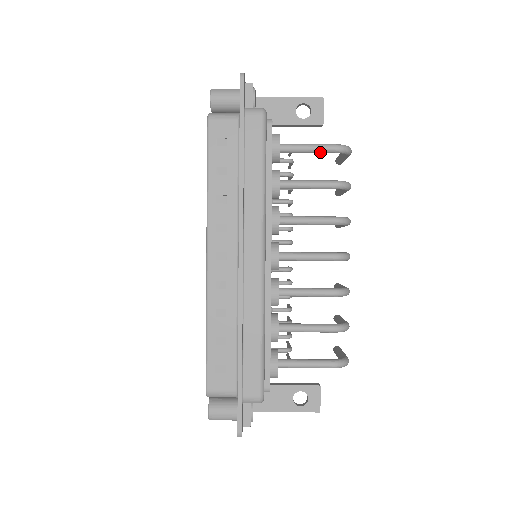
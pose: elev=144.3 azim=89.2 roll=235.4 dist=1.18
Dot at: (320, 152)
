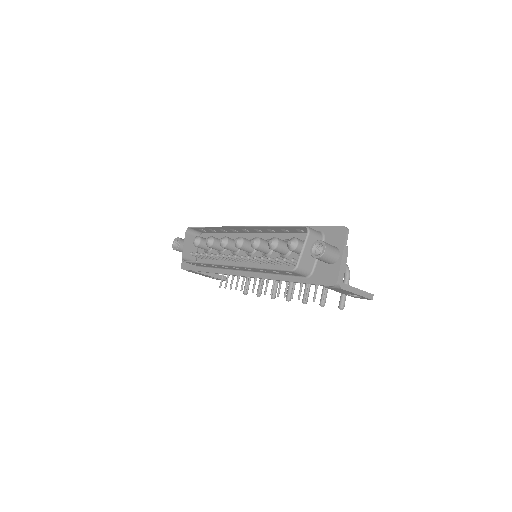
Dot at: occluded
